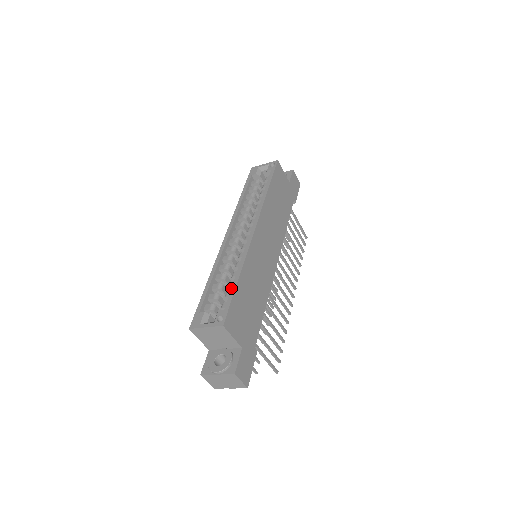
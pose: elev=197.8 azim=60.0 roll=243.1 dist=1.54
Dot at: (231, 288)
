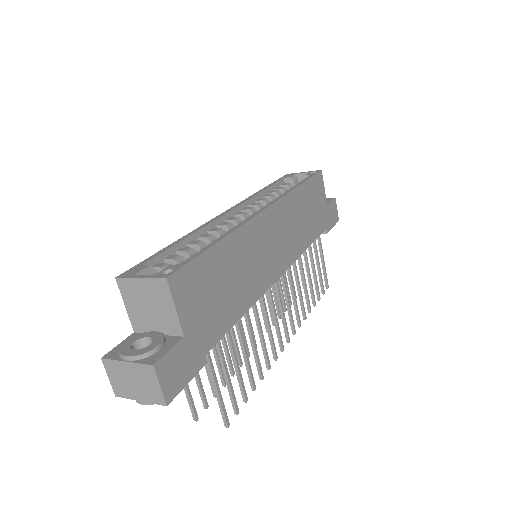
Dot at: occluded
